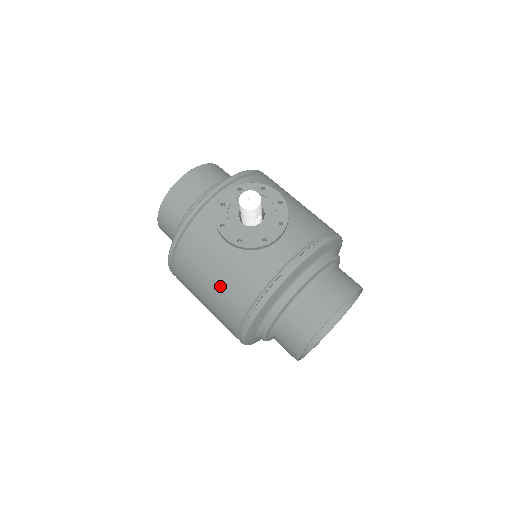
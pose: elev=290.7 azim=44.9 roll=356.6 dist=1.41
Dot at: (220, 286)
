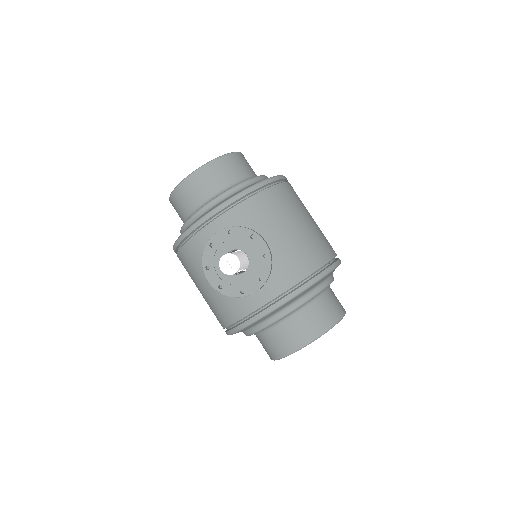
Dot at: (209, 298)
